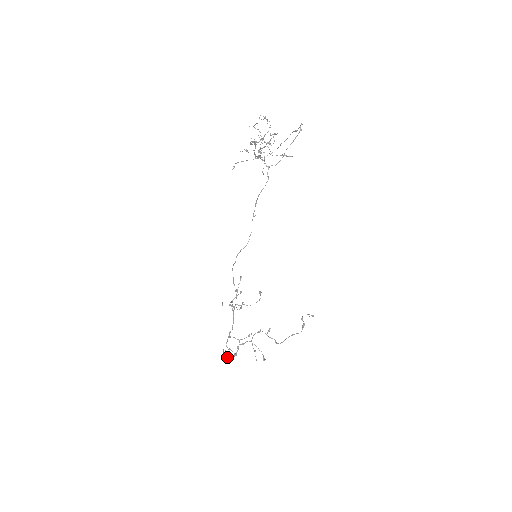
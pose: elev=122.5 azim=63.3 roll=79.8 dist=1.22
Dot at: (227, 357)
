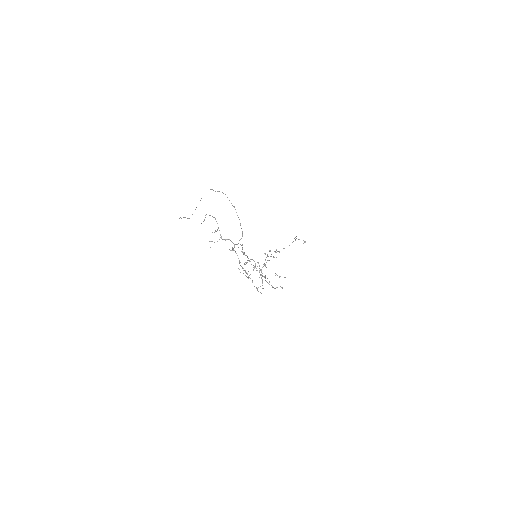
Dot at: (265, 275)
